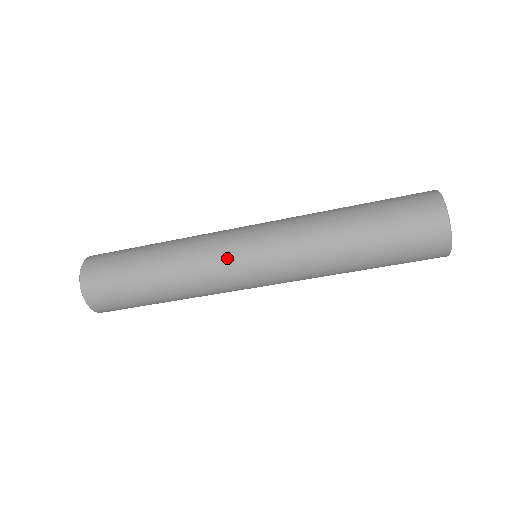
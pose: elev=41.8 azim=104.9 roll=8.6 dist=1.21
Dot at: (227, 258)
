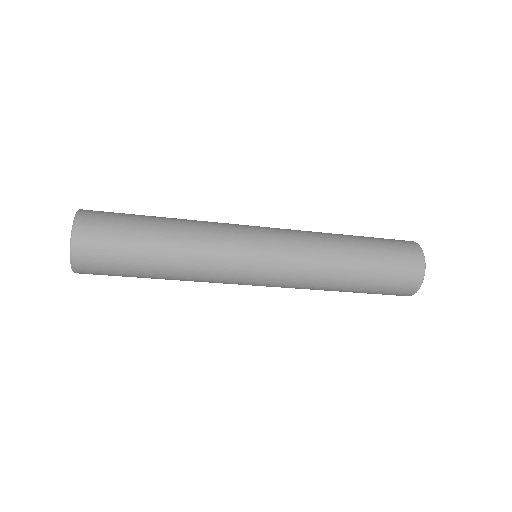
Dot at: (238, 272)
